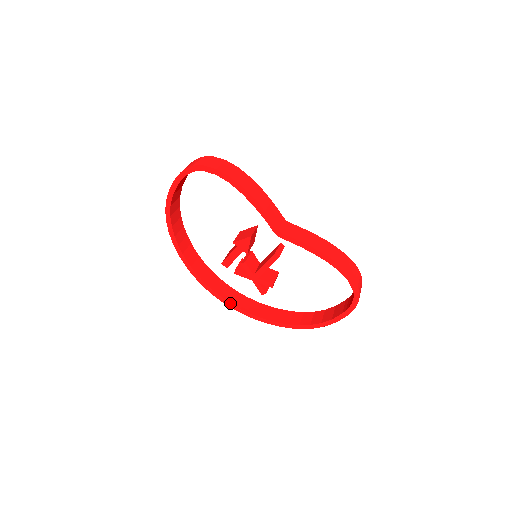
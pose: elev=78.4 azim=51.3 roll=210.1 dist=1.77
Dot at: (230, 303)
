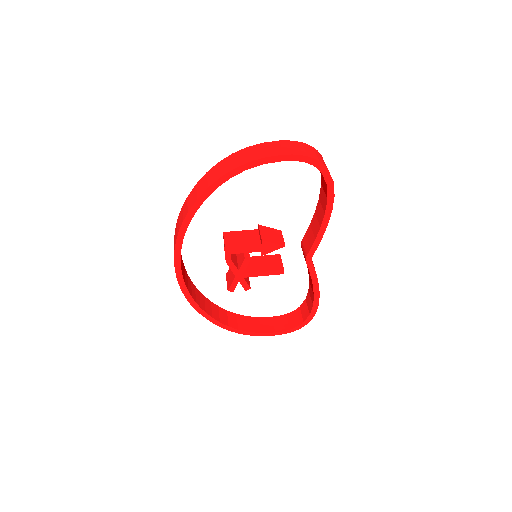
Dot at: (184, 282)
